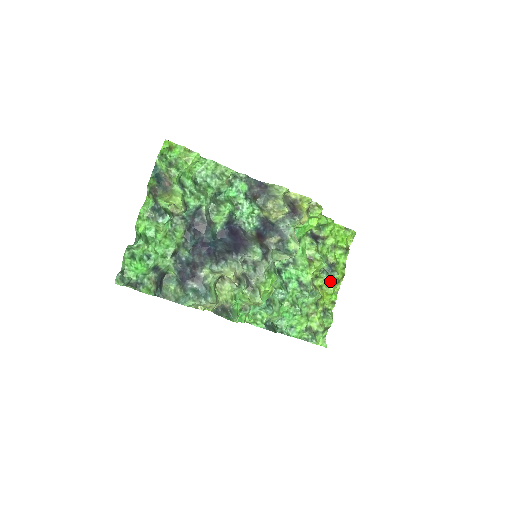
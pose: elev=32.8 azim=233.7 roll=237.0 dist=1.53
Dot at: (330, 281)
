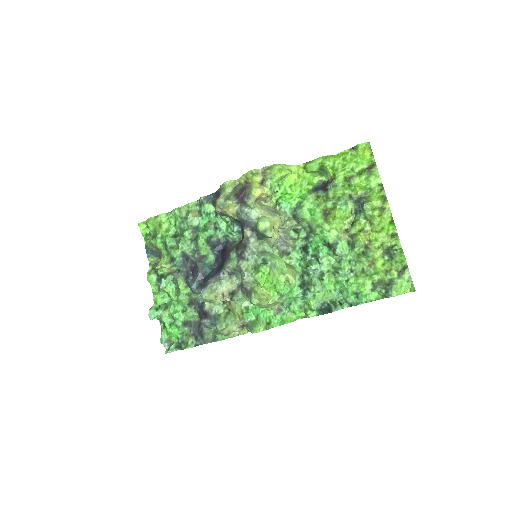
Dot at: (369, 217)
